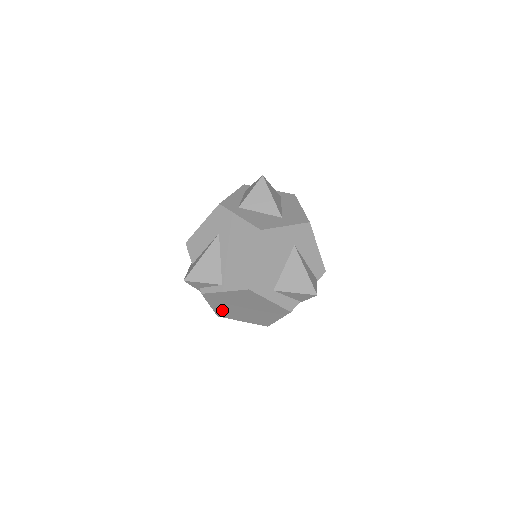
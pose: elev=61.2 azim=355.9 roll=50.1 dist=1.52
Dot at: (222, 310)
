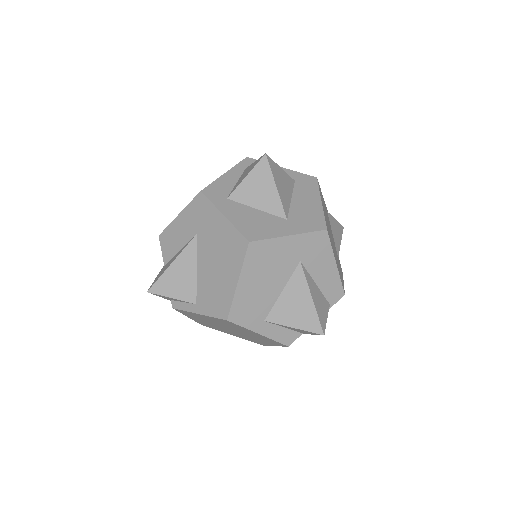
Dot at: (204, 323)
